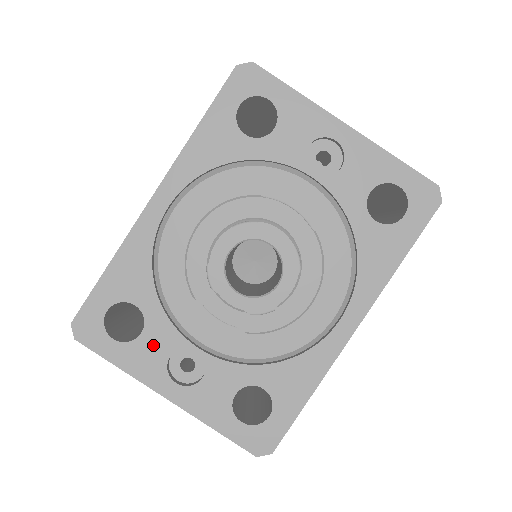
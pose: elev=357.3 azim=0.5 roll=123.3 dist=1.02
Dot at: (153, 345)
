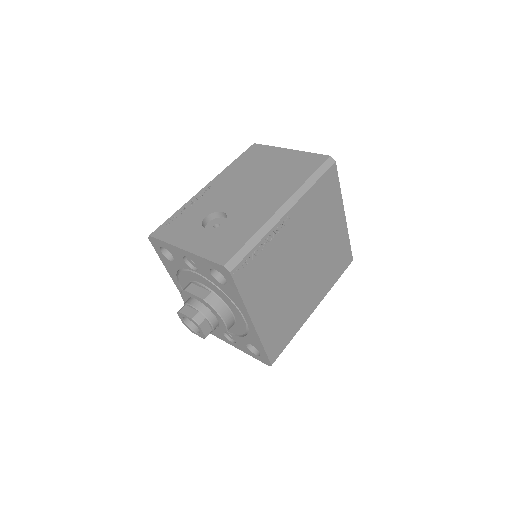
Dot at: (217, 331)
